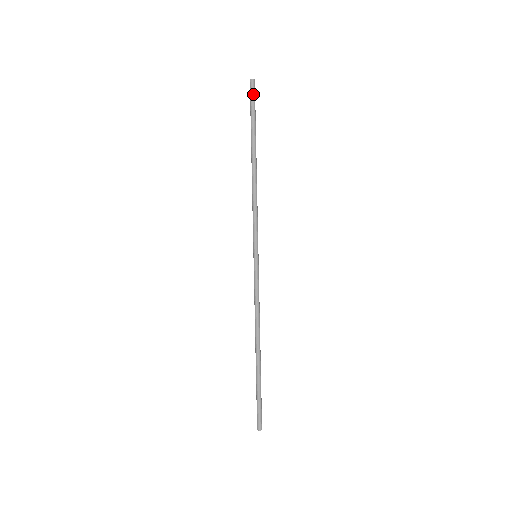
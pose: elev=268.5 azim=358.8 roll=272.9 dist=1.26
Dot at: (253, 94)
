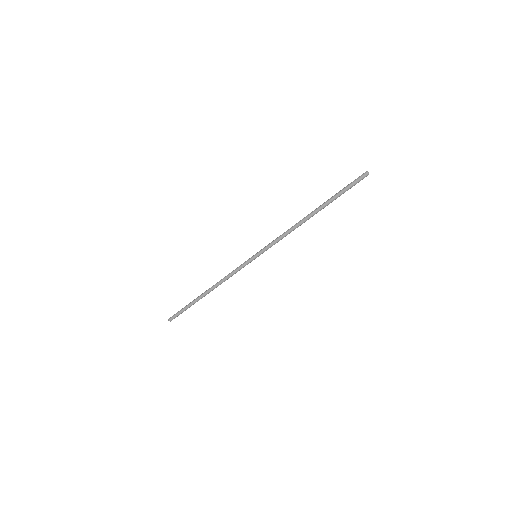
Dot at: (357, 180)
